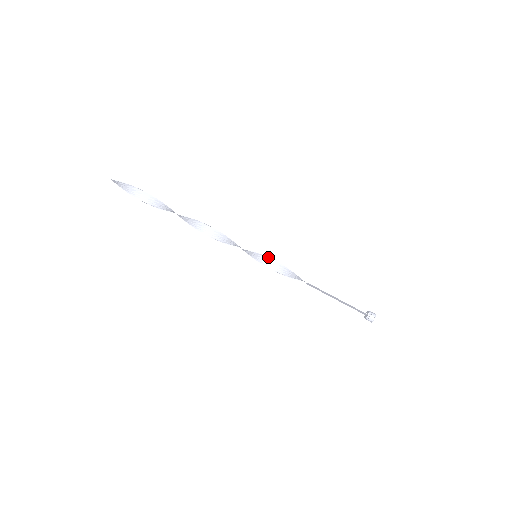
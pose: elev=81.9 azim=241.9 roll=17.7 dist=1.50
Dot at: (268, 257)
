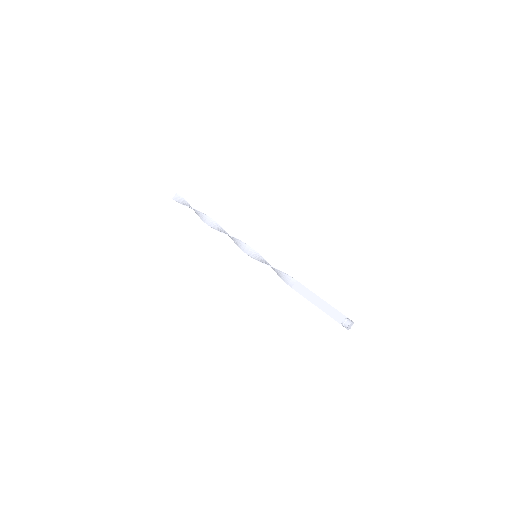
Dot at: occluded
